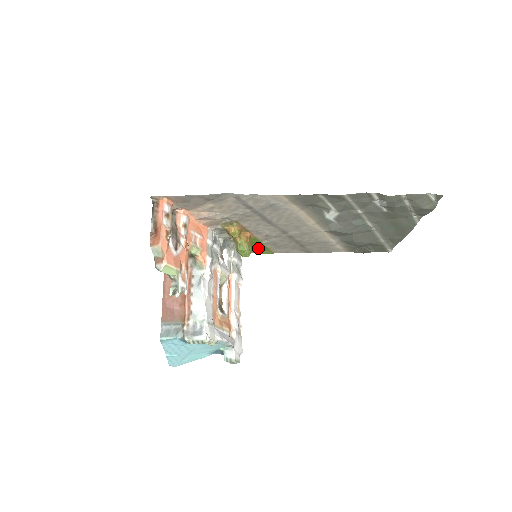
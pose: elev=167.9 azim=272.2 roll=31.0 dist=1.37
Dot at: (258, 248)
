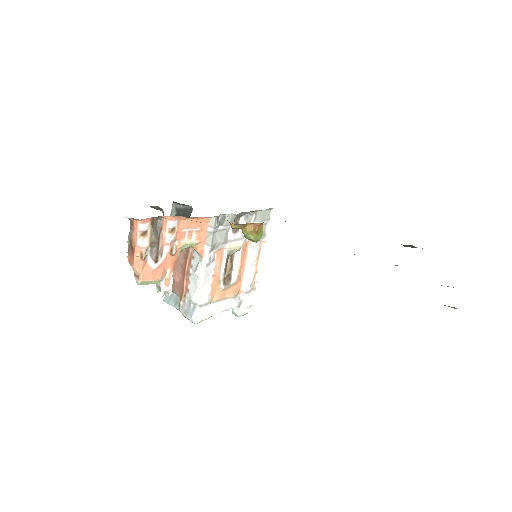
Dot at: occluded
